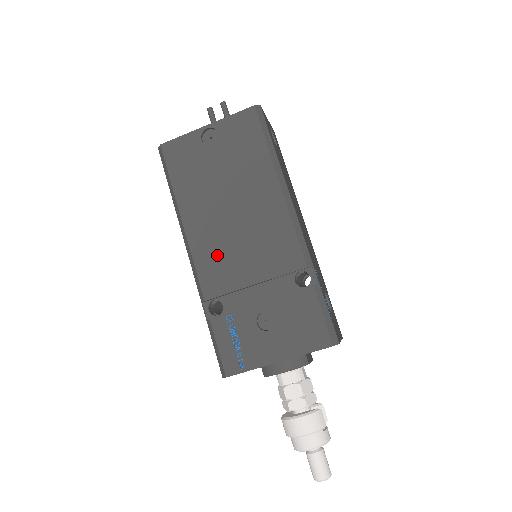
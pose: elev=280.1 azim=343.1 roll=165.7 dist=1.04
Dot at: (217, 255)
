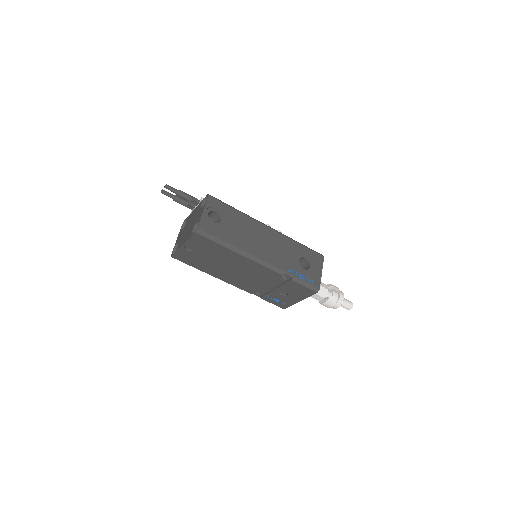
Dot at: (241, 282)
